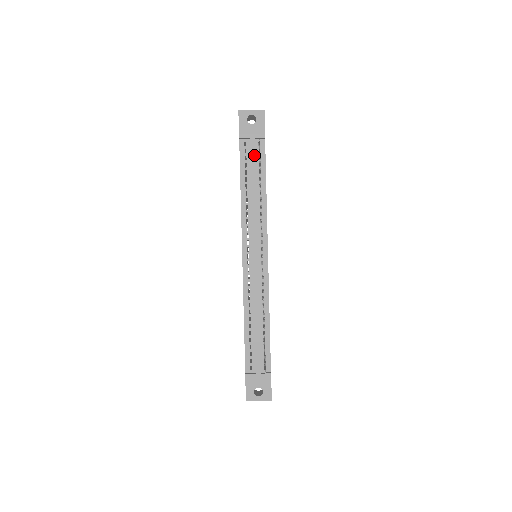
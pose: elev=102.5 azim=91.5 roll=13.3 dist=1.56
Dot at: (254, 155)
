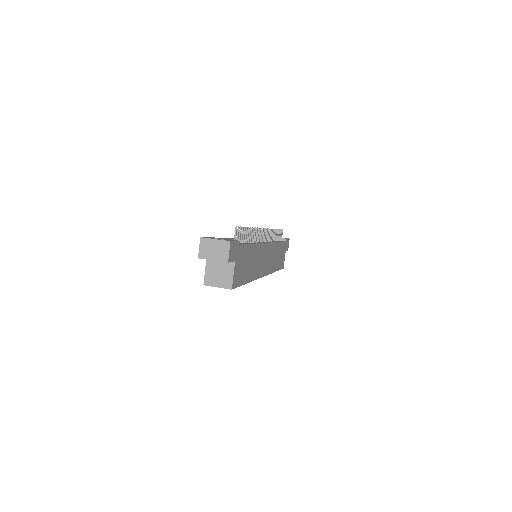
Dot at: occluded
